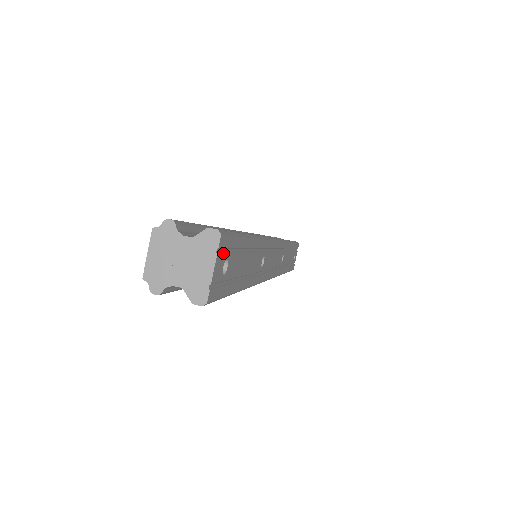
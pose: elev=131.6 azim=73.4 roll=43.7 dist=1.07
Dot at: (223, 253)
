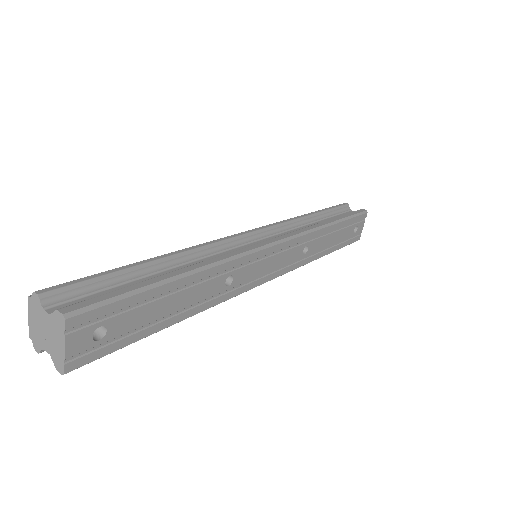
Dot at: (85, 327)
